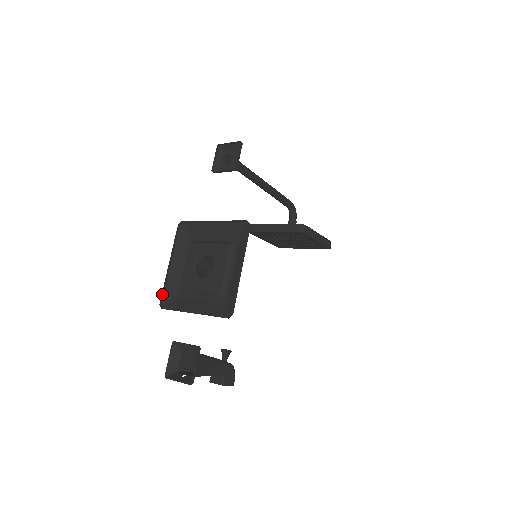
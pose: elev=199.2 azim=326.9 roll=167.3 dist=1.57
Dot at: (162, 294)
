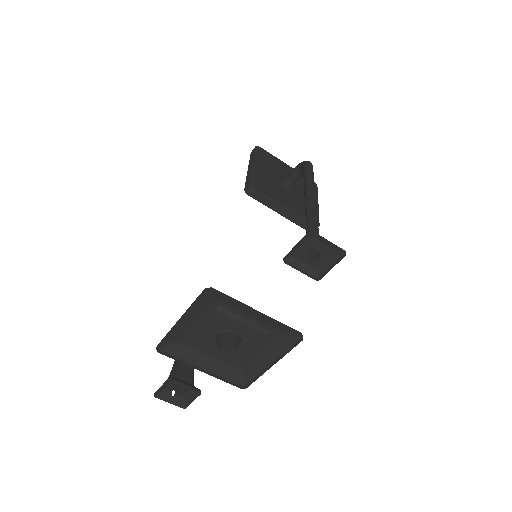
Dot at: (161, 342)
